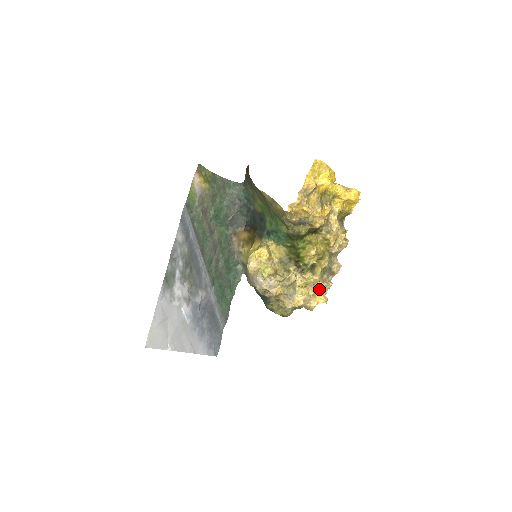
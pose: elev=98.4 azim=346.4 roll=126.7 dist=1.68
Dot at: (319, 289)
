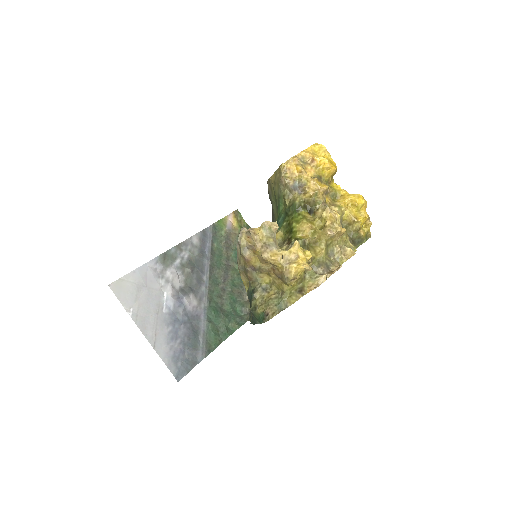
Dot at: (304, 254)
